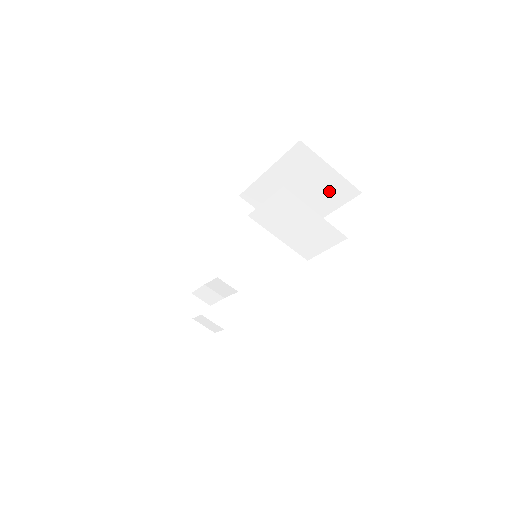
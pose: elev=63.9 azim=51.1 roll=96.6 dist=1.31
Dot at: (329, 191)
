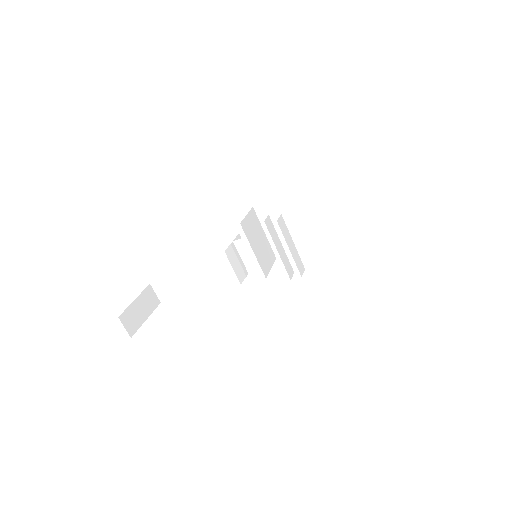
Dot at: occluded
